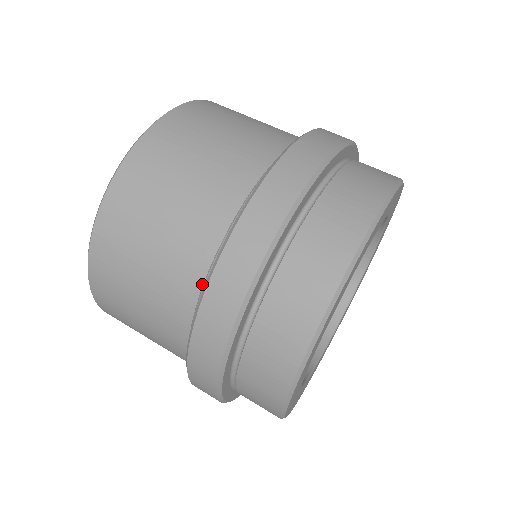
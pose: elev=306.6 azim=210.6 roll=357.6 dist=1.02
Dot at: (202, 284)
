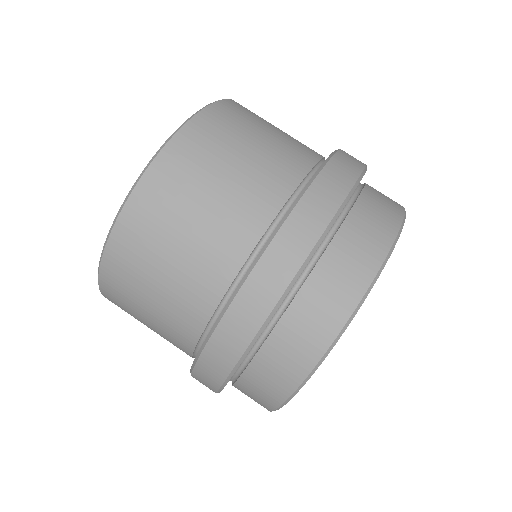
Dot at: (197, 342)
